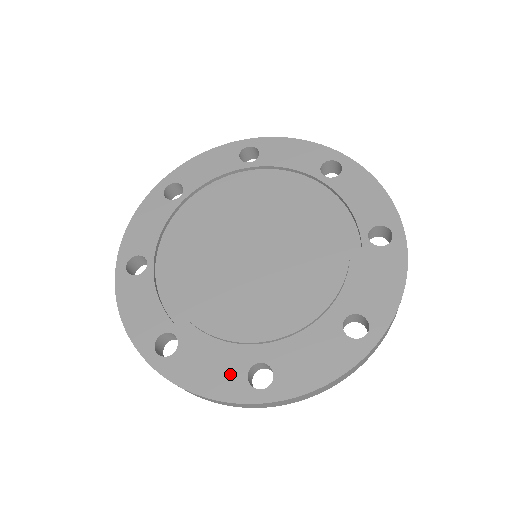
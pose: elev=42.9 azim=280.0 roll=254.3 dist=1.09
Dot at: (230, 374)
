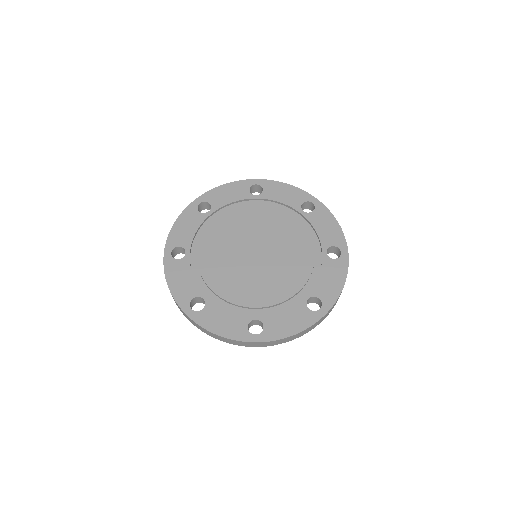
Dot at: (237, 324)
